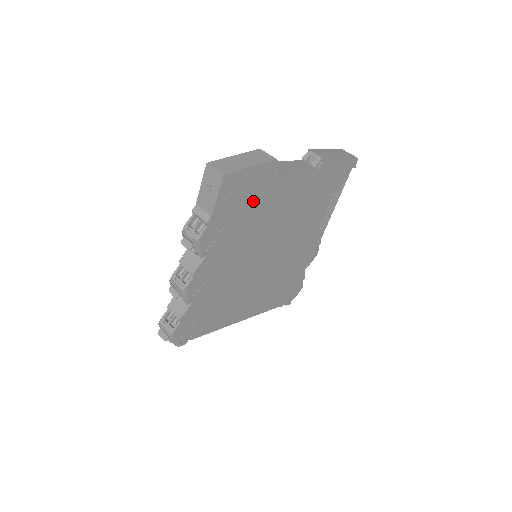
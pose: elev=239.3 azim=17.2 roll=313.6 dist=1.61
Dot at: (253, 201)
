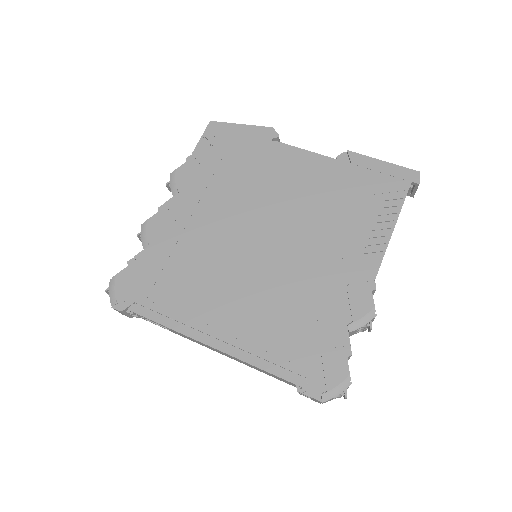
Dot at: (242, 159)
